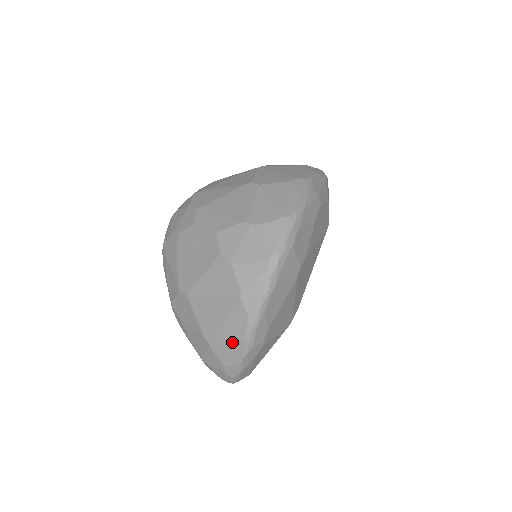
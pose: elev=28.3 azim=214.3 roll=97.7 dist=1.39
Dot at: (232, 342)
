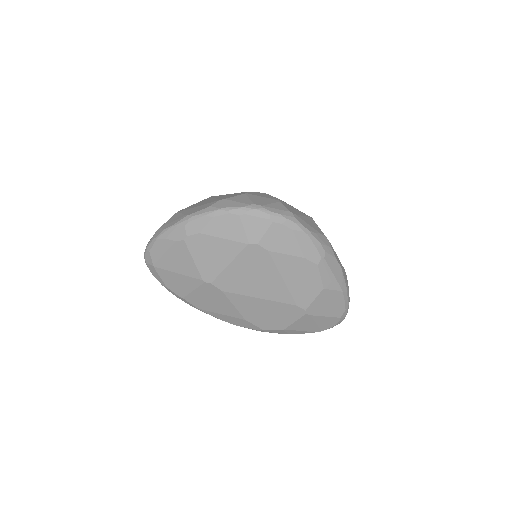
Dot at: (183, 214)
